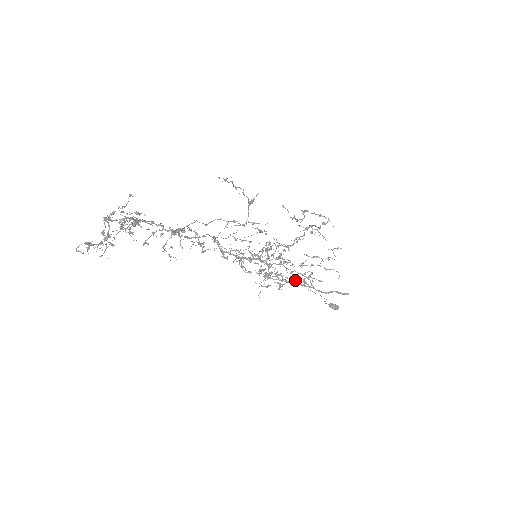
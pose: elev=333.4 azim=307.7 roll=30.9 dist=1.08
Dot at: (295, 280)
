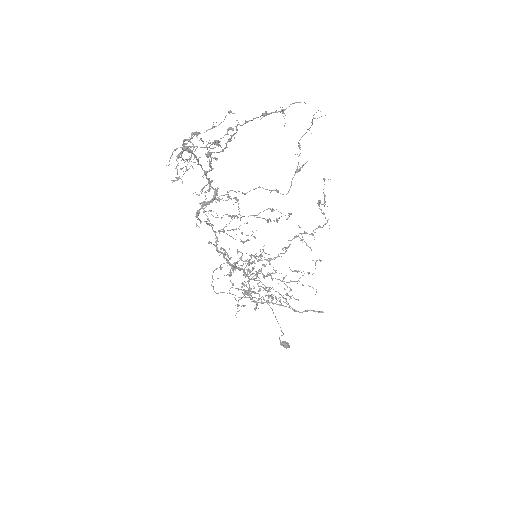
Dot at: (272, 298)
